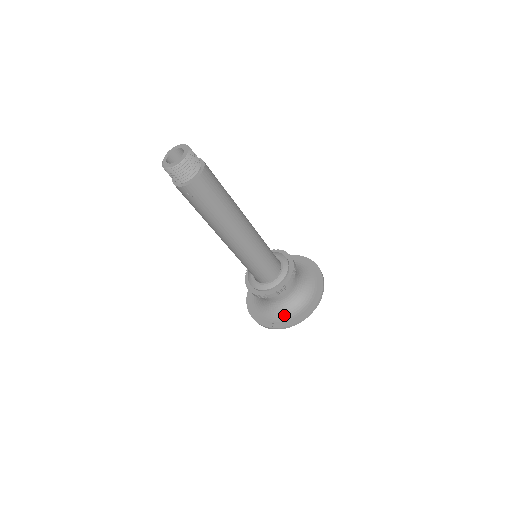
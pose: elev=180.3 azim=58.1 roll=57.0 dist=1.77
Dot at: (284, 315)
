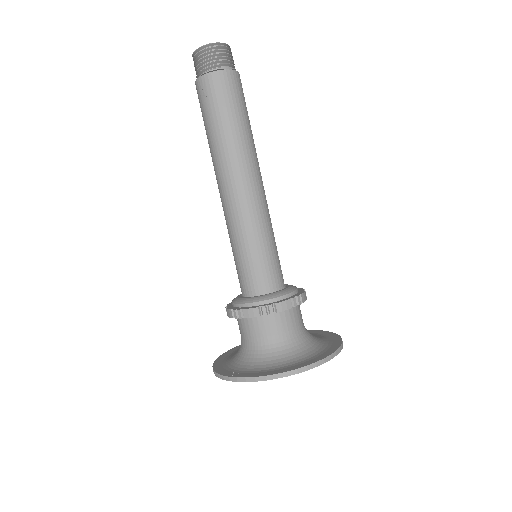
Dot at: (257, 366)
